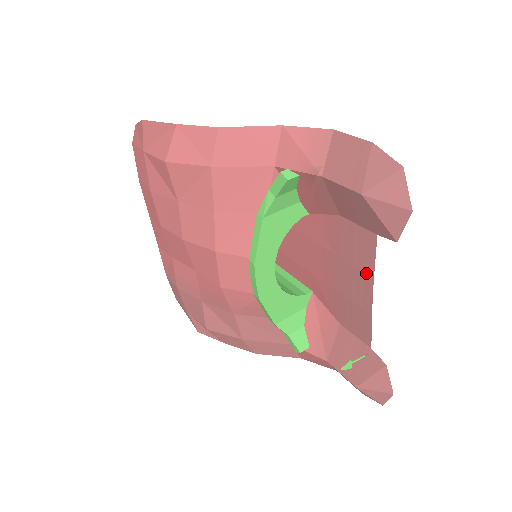
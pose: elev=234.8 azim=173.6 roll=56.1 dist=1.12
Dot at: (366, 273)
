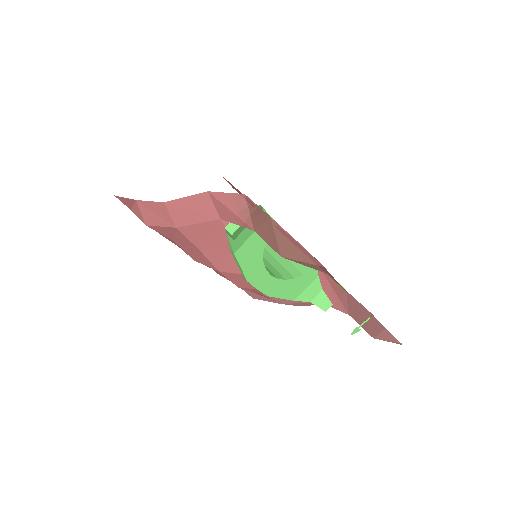
Dot at: occluded
